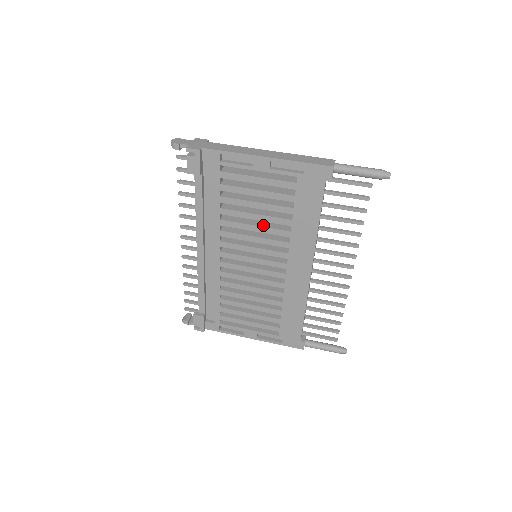
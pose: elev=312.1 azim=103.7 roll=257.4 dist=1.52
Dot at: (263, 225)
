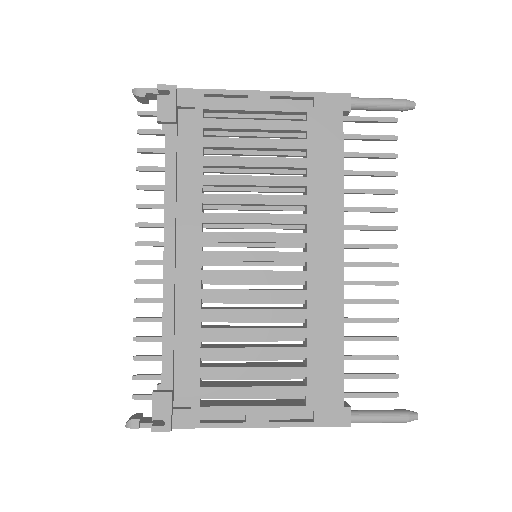
Dot at: (266, 195)
